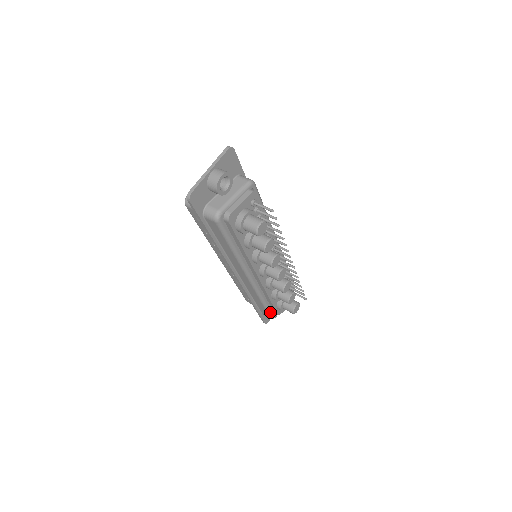
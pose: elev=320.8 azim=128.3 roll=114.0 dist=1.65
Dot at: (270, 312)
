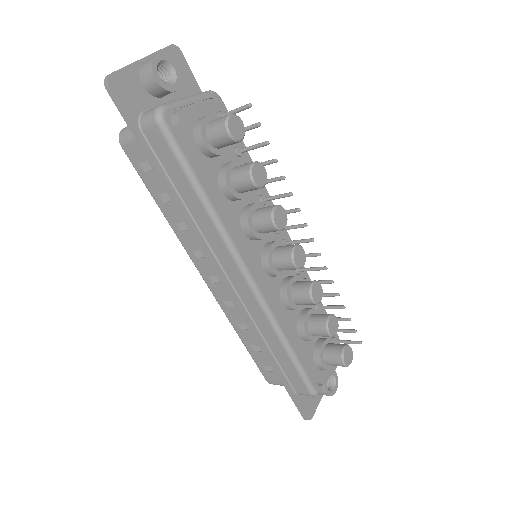
Dot at: (305, 375)
